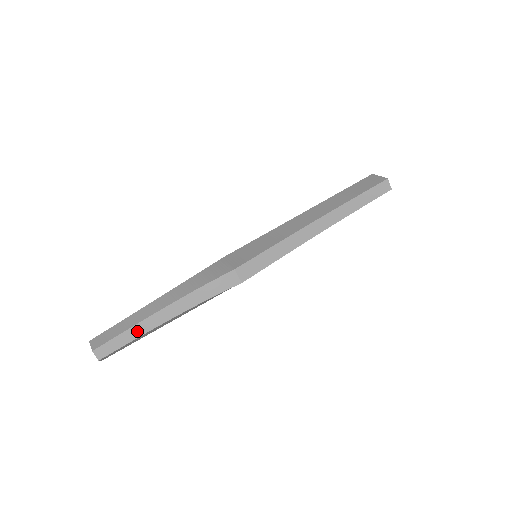
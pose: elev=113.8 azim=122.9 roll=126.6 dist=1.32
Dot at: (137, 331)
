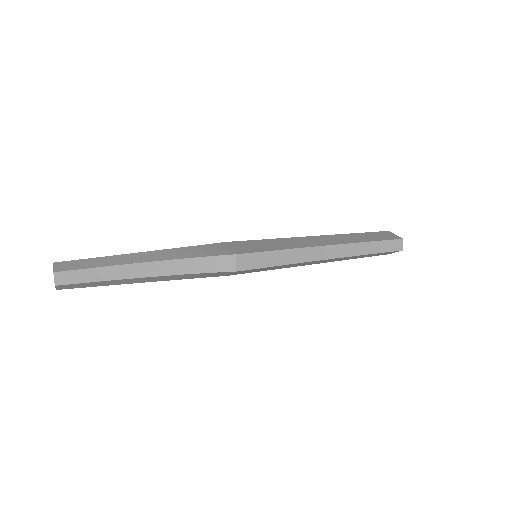
Dot at: (110, 273)
